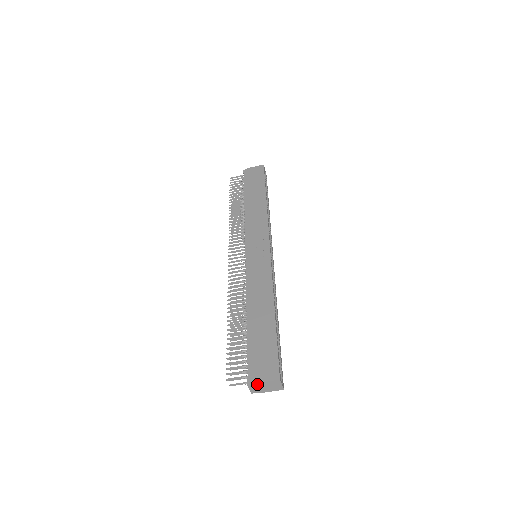
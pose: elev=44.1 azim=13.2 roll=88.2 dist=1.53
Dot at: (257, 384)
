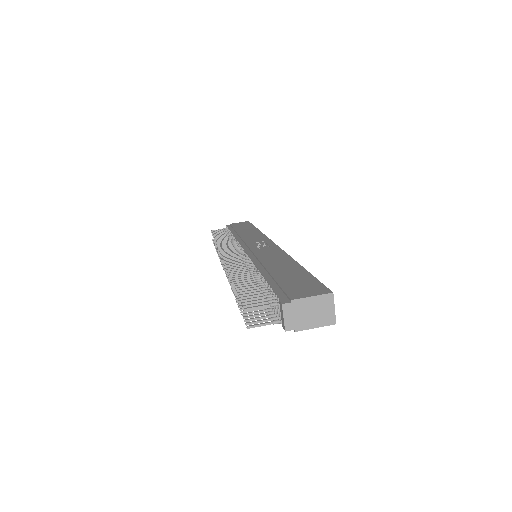
Dot at: (297, 303)
